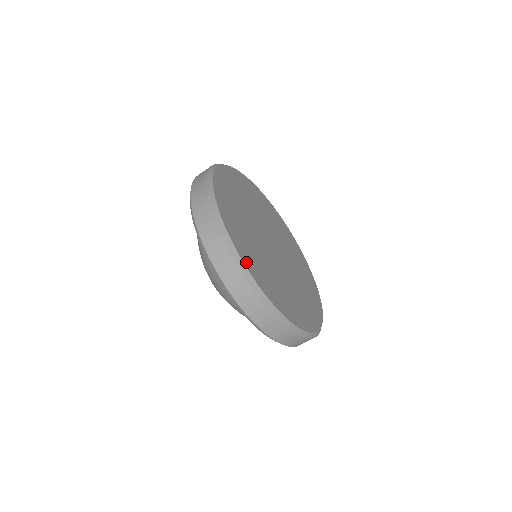
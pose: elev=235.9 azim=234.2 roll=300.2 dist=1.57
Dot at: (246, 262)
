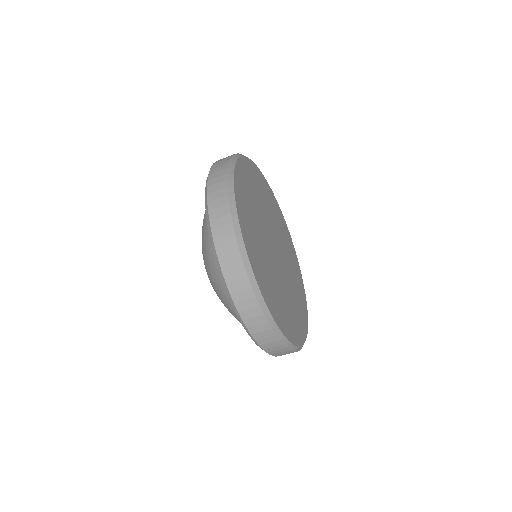
Dot at: (290, 337)
